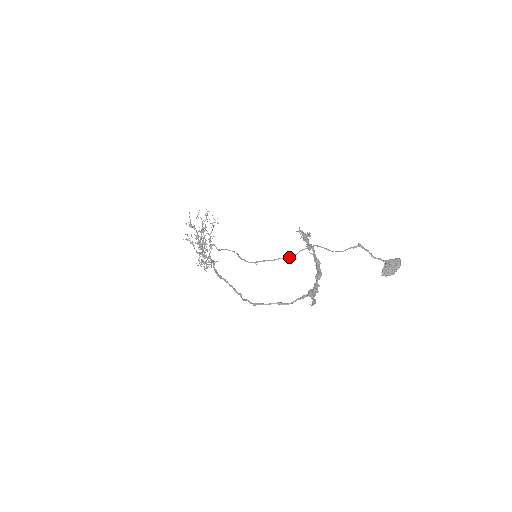
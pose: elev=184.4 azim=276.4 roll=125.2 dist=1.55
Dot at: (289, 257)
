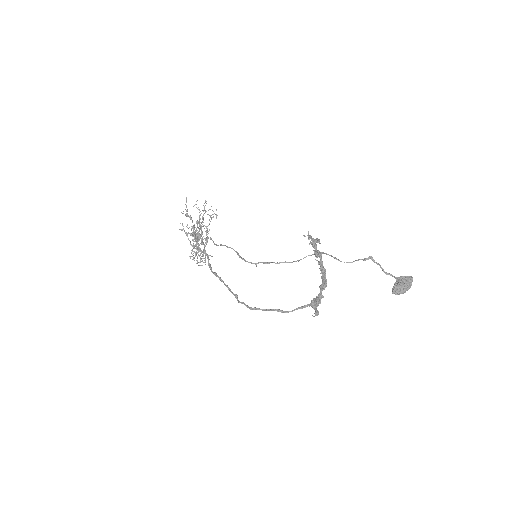
Dot at: occluded
